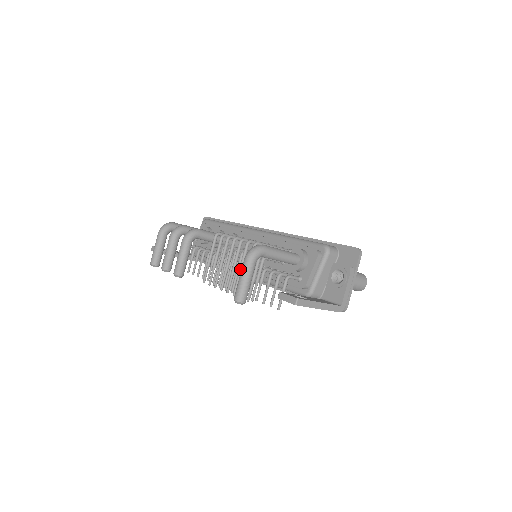
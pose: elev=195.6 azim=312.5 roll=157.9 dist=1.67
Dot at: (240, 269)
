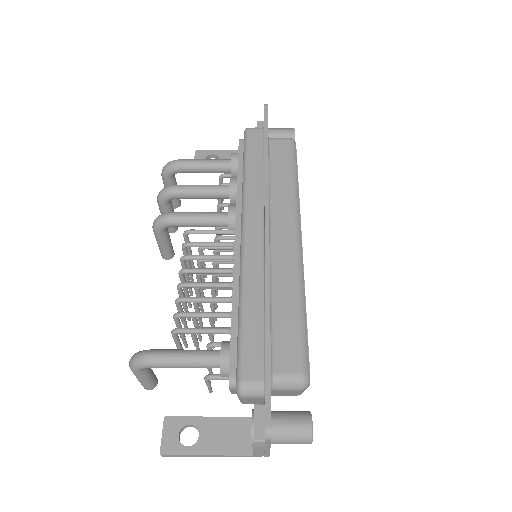
Dot at: occluded
